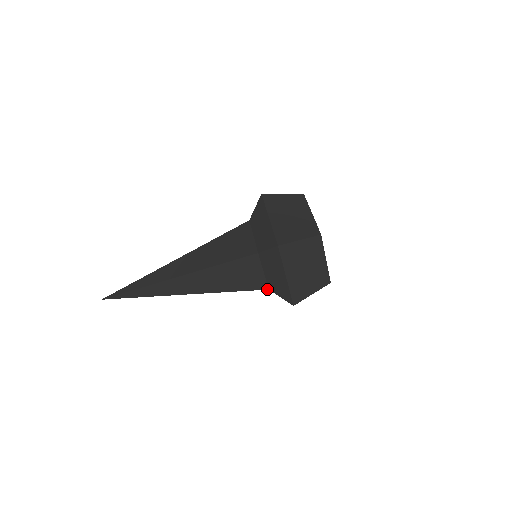
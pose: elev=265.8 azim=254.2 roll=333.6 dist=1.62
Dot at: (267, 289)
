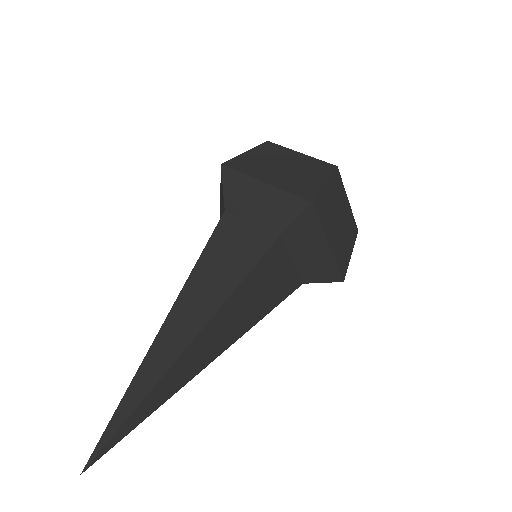
Dot at: (277, 238)
